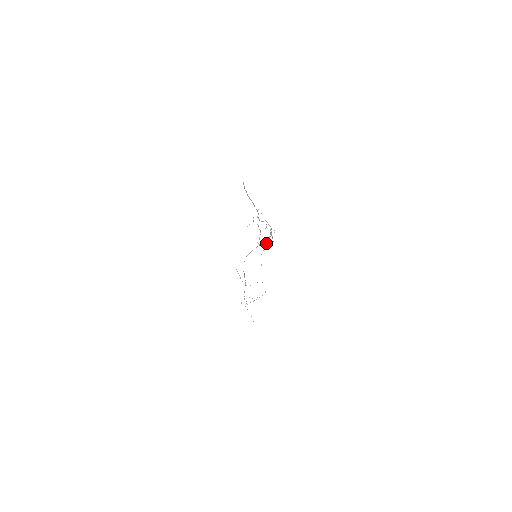
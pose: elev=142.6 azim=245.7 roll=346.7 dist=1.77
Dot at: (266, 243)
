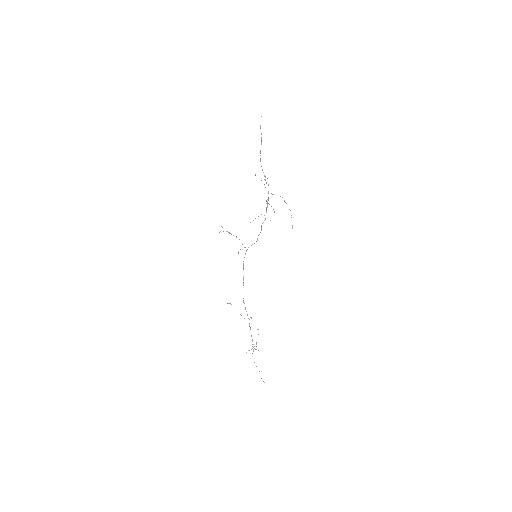
Dot at: occluded
